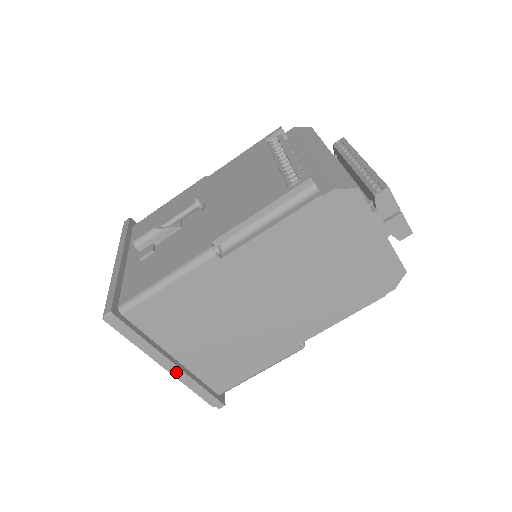
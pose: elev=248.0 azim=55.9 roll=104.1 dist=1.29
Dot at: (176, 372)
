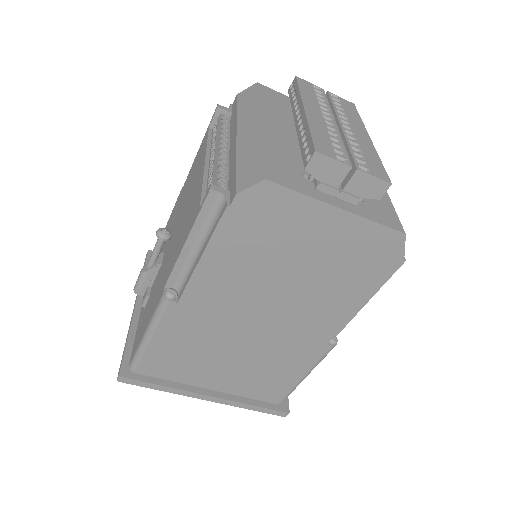
Dot at: (217, 401)
